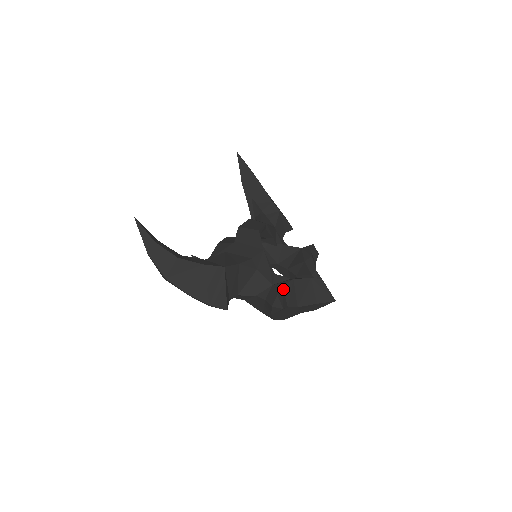
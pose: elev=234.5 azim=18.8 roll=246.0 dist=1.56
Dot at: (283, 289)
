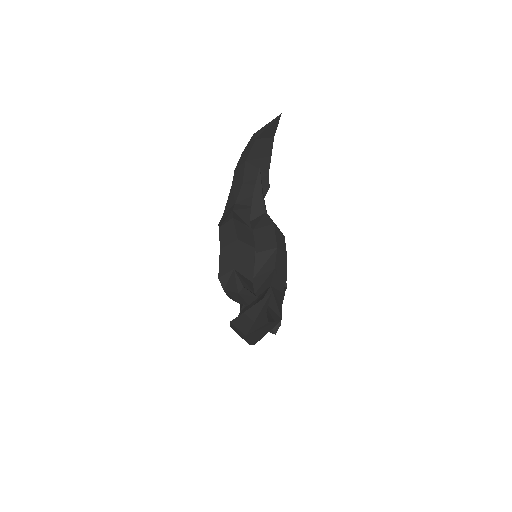
Dot at: occluded
